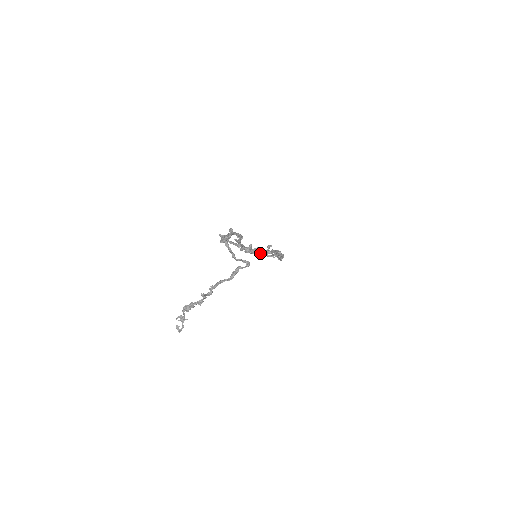
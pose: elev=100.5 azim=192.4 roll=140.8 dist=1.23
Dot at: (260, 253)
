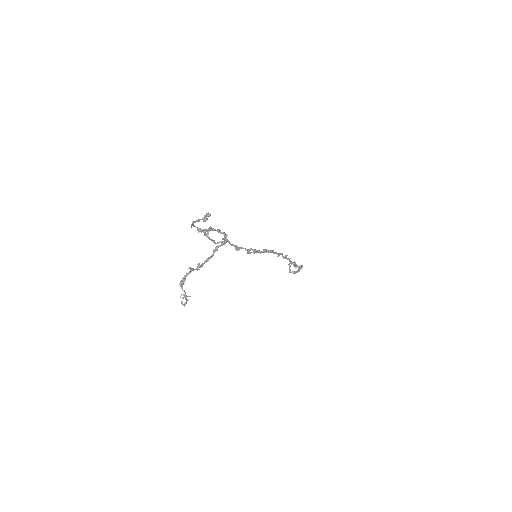
Dot at: (257, 251)
